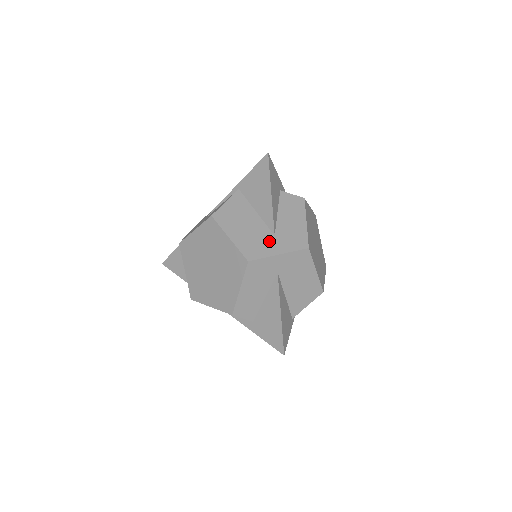
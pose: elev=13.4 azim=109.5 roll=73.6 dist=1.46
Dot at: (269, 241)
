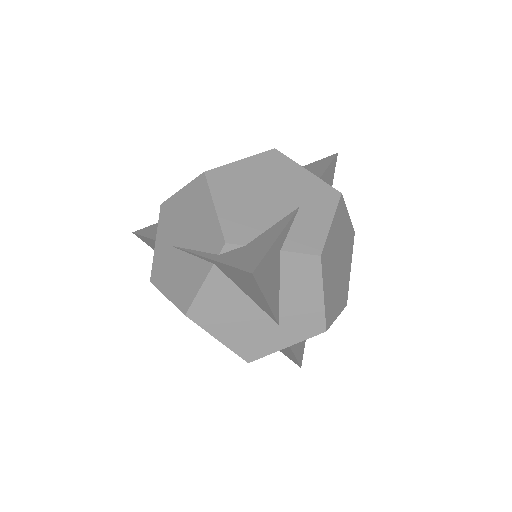
Dot at: (272, 334)
